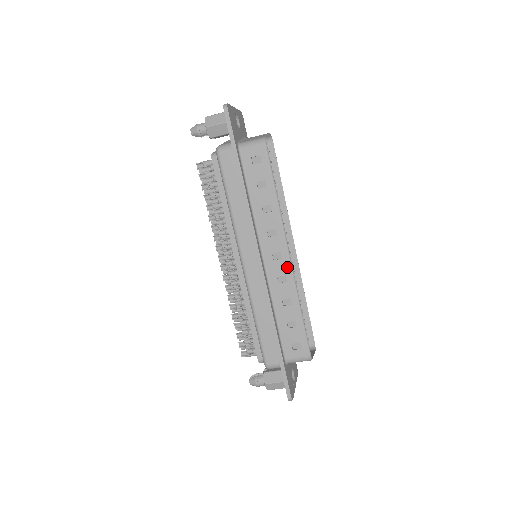
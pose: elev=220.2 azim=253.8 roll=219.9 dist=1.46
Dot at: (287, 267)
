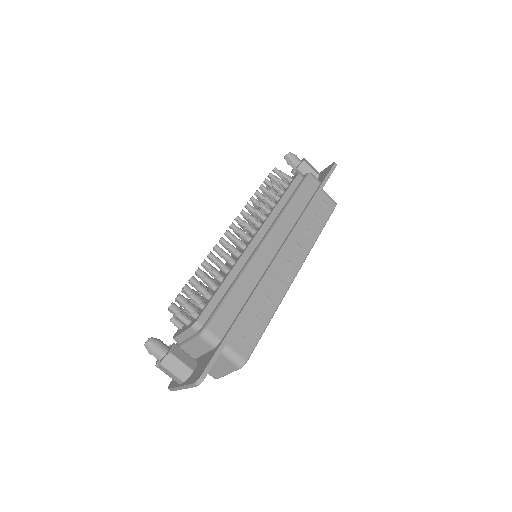
Dot at: (290, 279)
